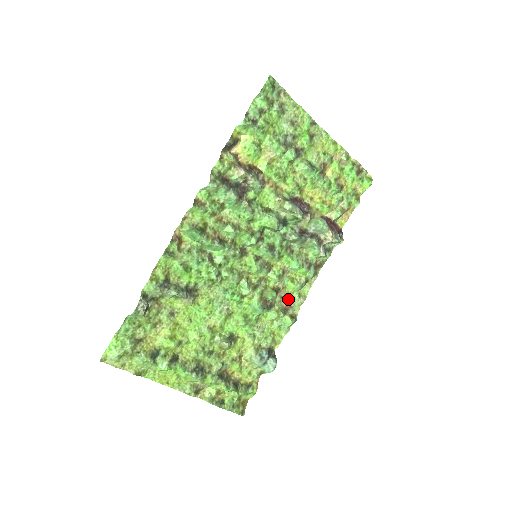
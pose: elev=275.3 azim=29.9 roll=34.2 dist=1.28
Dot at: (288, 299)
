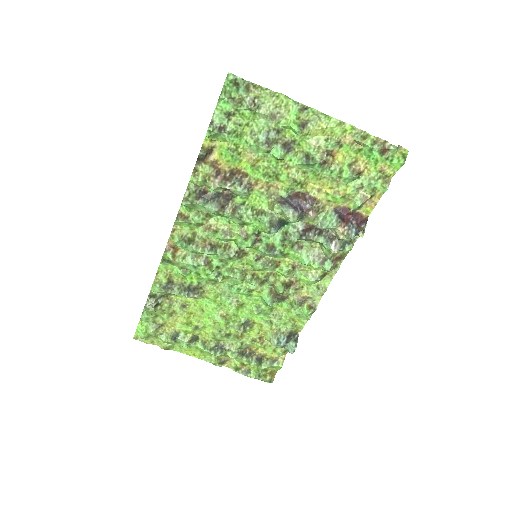
Dot at: (305, 290)
